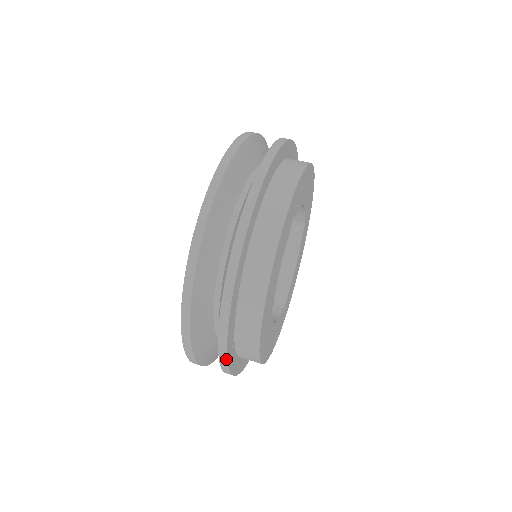
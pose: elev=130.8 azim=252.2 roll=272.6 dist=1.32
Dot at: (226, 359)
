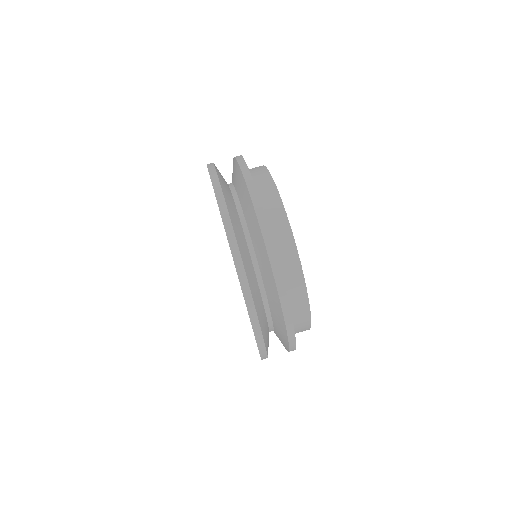
Dot at: occluded
